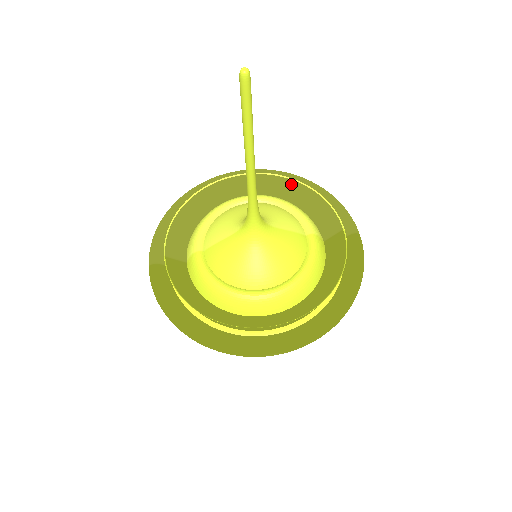
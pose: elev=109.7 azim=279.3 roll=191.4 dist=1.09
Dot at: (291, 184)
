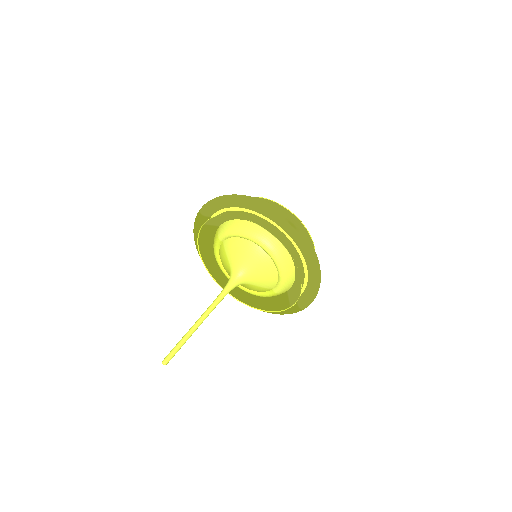
Dot at: (298, 270)
